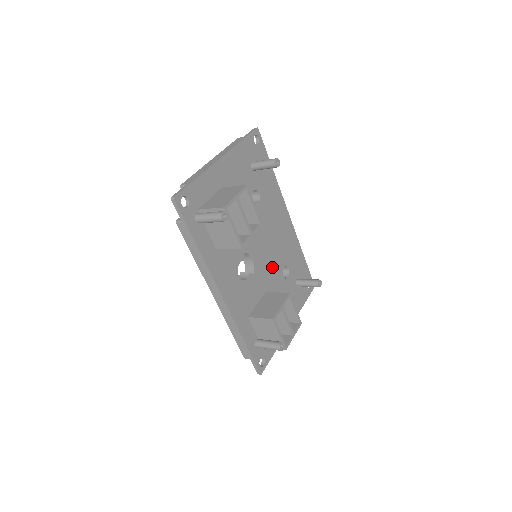
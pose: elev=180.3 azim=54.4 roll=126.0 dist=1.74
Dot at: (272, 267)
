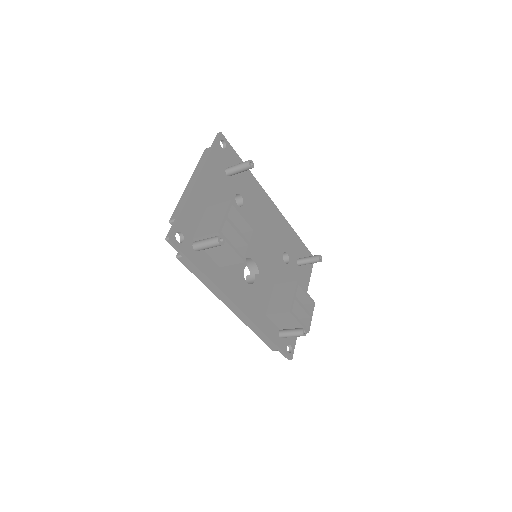
Dot at: (273, 259)
